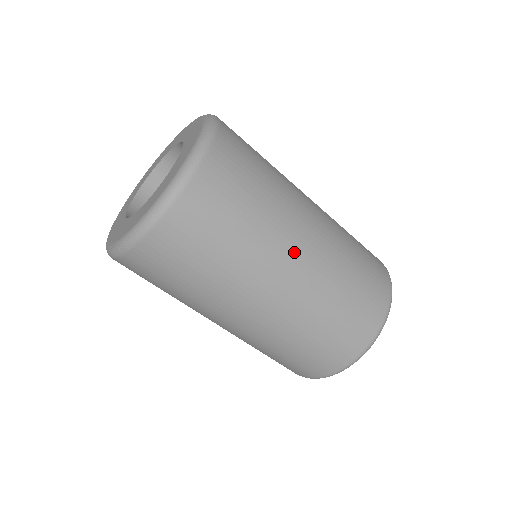
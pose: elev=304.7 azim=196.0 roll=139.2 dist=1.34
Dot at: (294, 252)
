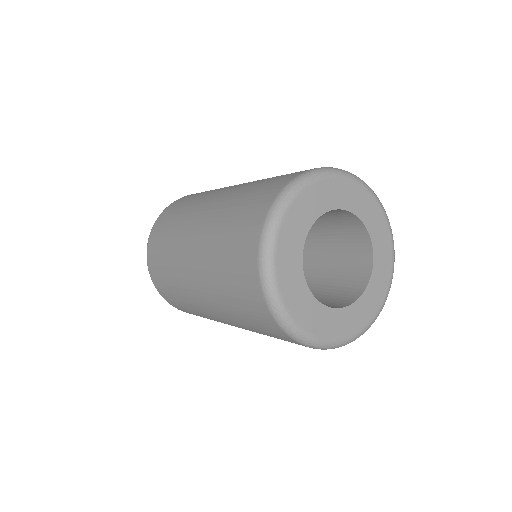
Dot at: occluded
